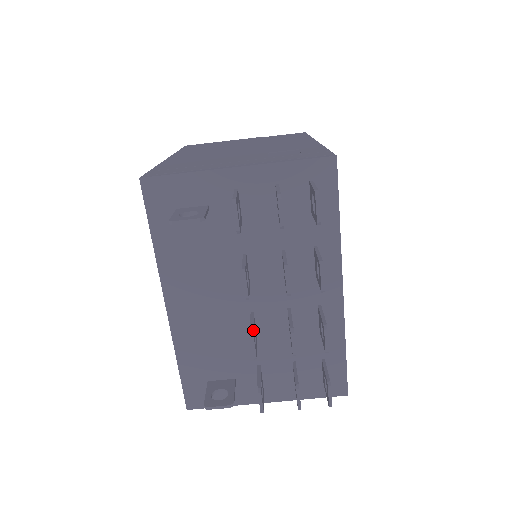
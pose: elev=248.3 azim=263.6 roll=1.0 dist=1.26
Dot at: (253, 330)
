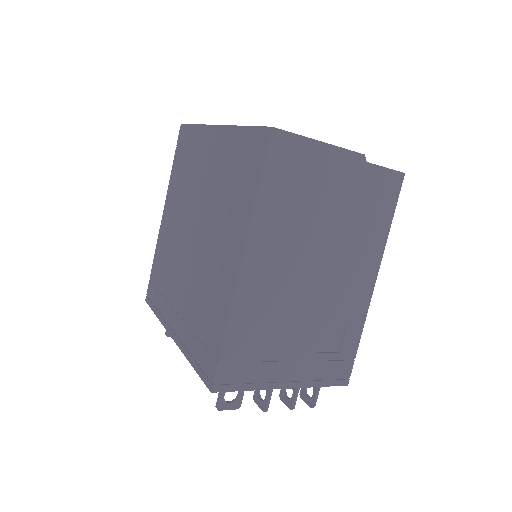
Dot at: occluded
